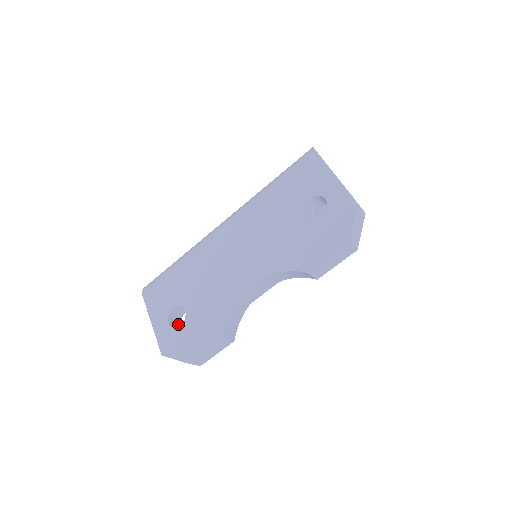
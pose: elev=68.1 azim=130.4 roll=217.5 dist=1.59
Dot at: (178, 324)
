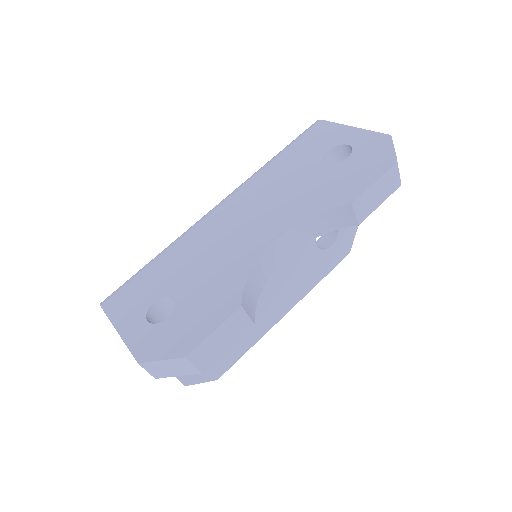
Dot at: occluded
